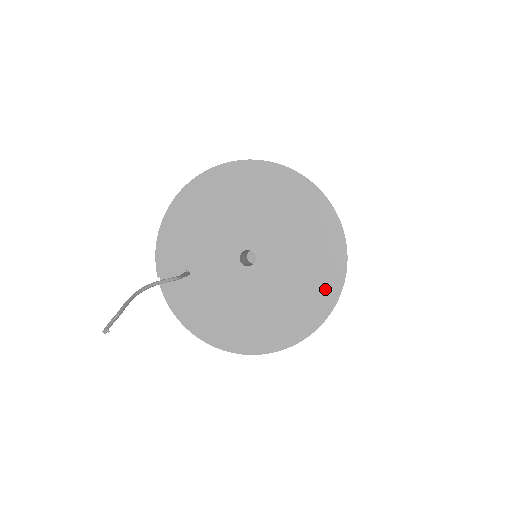
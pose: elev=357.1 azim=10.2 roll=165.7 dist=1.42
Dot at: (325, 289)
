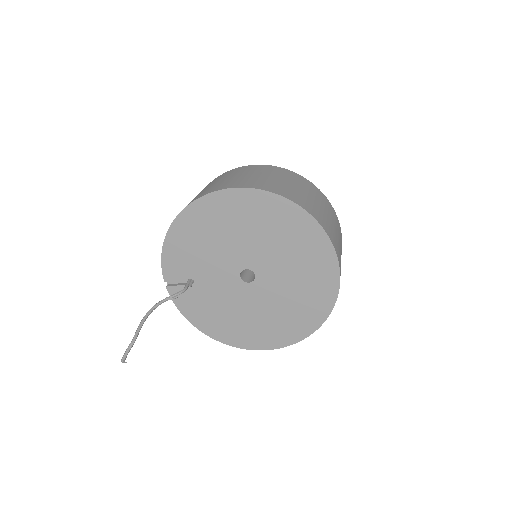
Dot at: (317, 309)
